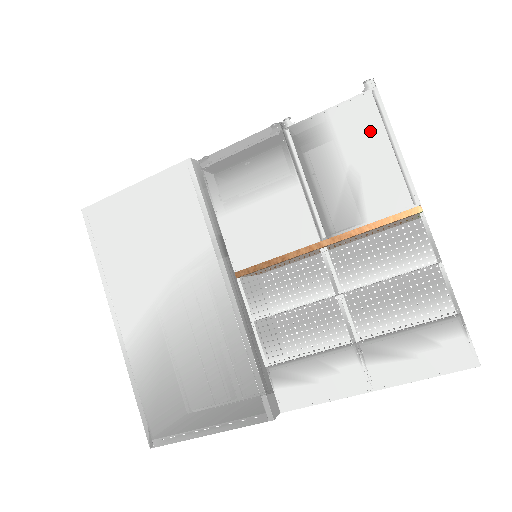
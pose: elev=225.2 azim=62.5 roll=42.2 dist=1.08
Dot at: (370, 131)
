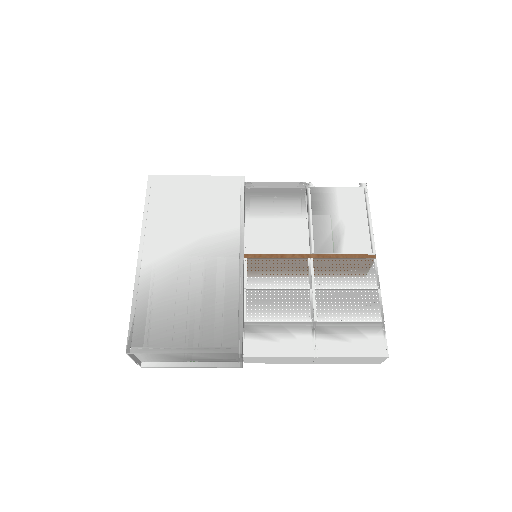
Dot at: (358, 207)
